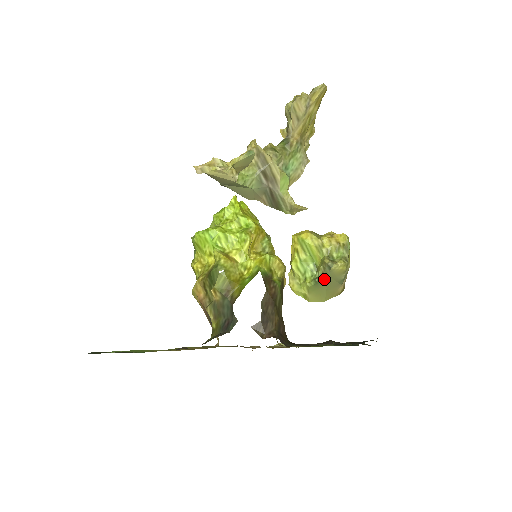
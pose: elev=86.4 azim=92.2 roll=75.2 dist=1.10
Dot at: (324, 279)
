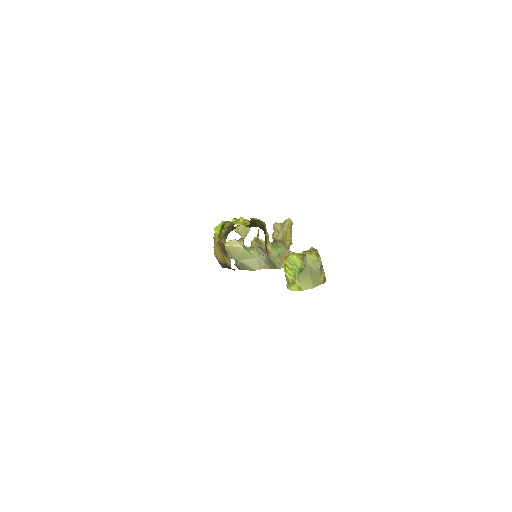
Dot at: (305, 267)
